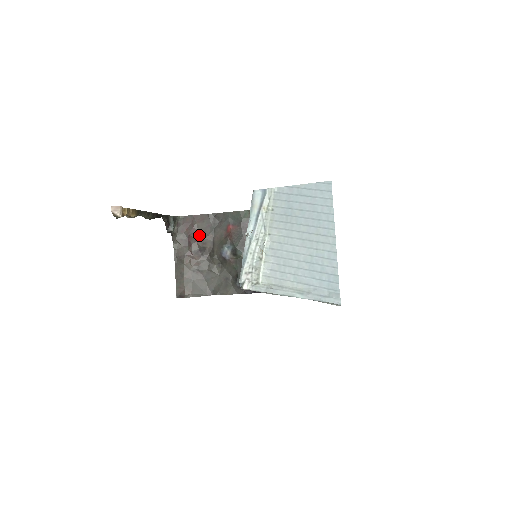
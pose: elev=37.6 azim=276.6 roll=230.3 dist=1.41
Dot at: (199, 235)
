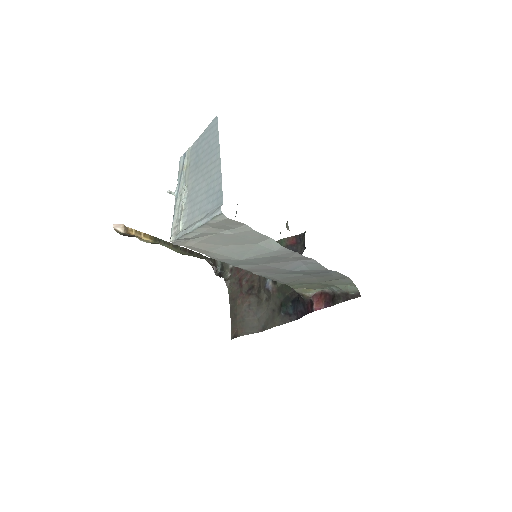
Dot at: (248, 275)
